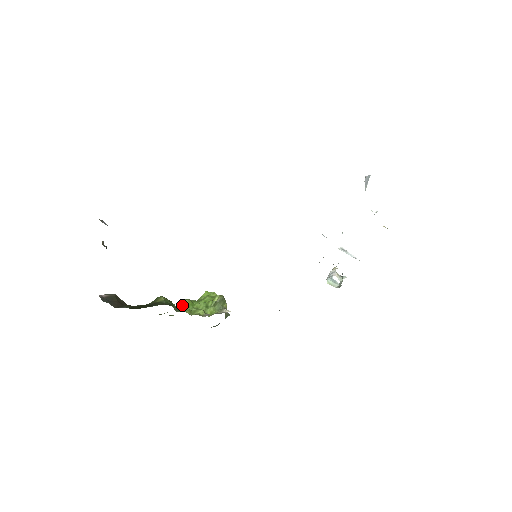
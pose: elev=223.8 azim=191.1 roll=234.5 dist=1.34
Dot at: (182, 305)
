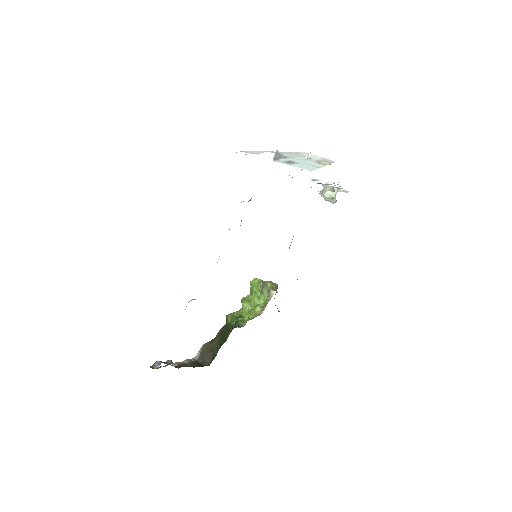
Dot at: (244, 309)
